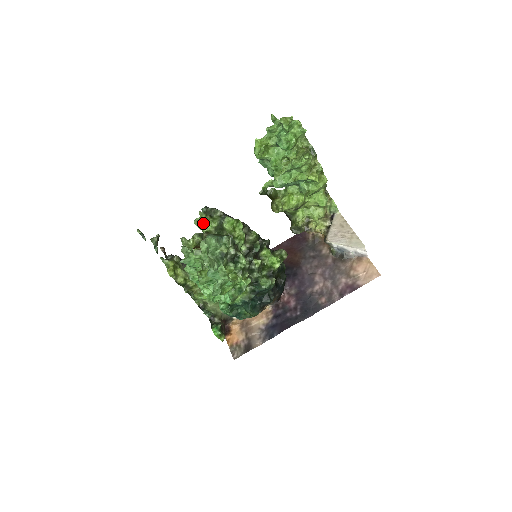
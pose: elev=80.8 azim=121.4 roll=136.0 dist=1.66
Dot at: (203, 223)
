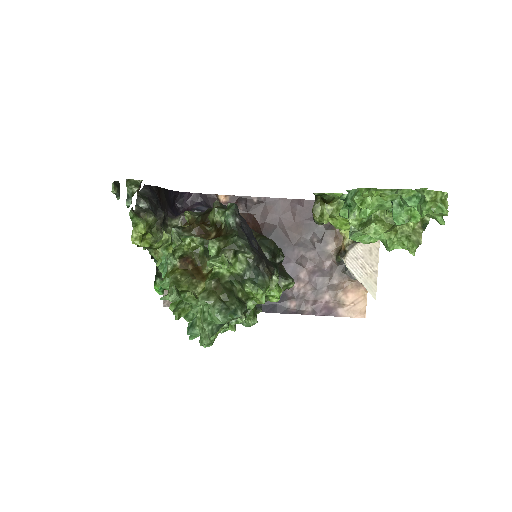
Dot at: (220, 267)
